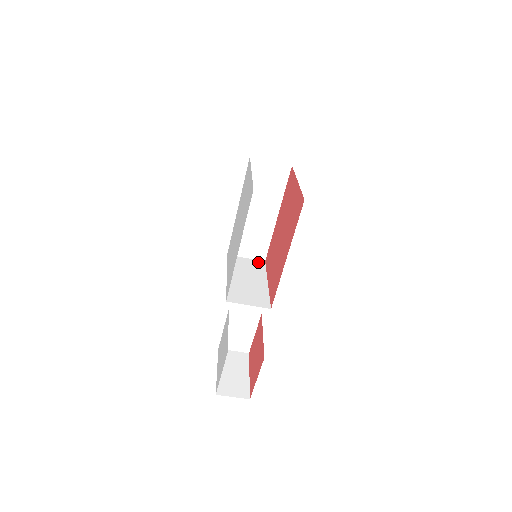
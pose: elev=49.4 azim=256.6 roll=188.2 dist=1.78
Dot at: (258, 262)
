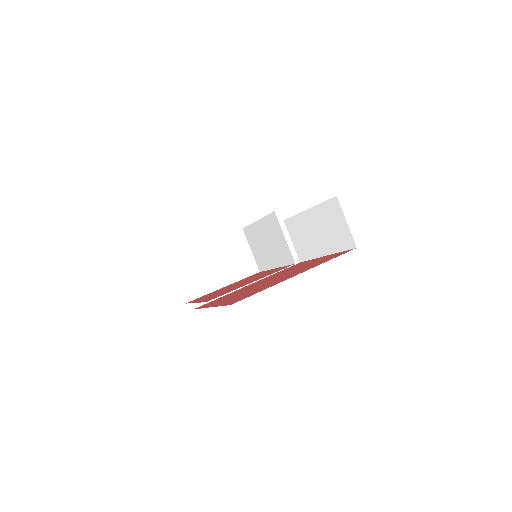
Dot at: occluded
